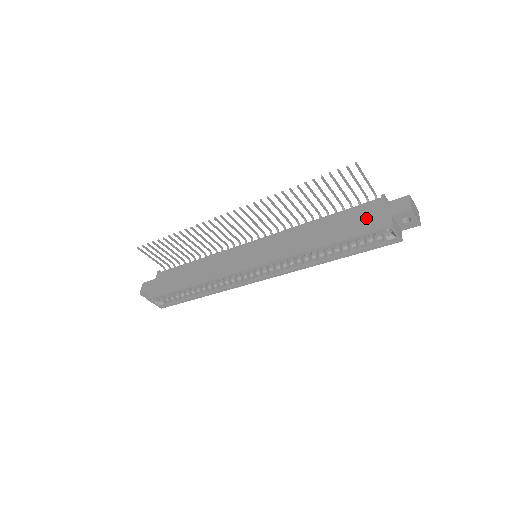
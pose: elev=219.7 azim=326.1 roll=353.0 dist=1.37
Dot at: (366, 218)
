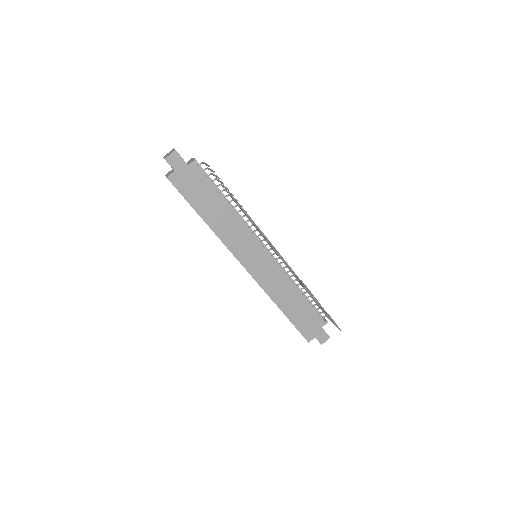
Dot at: (309, 324)
